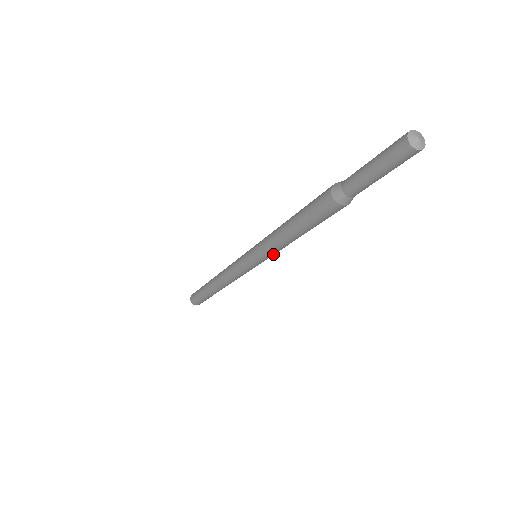
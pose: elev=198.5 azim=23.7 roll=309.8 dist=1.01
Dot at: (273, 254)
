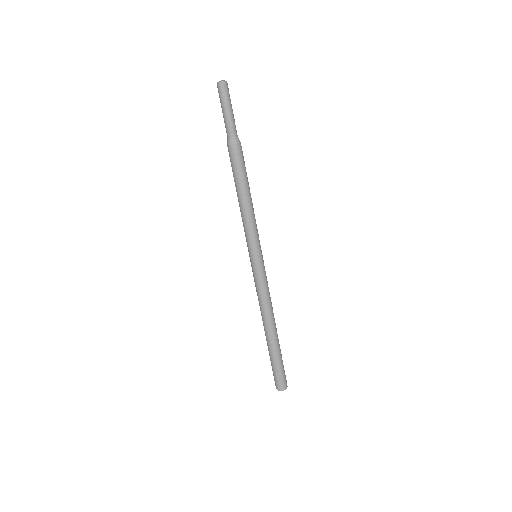
Dot at: (248, 235)
